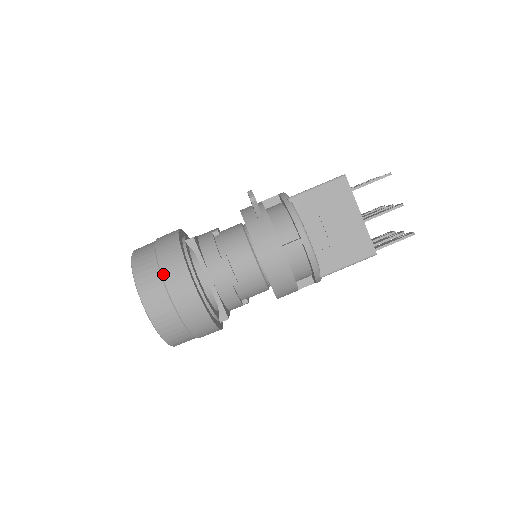
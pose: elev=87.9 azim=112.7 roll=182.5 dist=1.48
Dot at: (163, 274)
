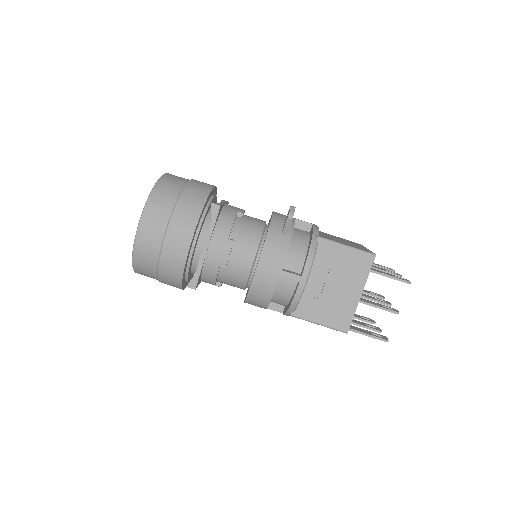
Dot at: (173, 215)
